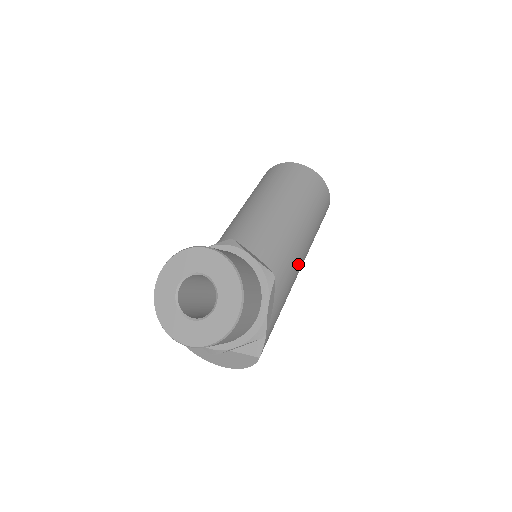
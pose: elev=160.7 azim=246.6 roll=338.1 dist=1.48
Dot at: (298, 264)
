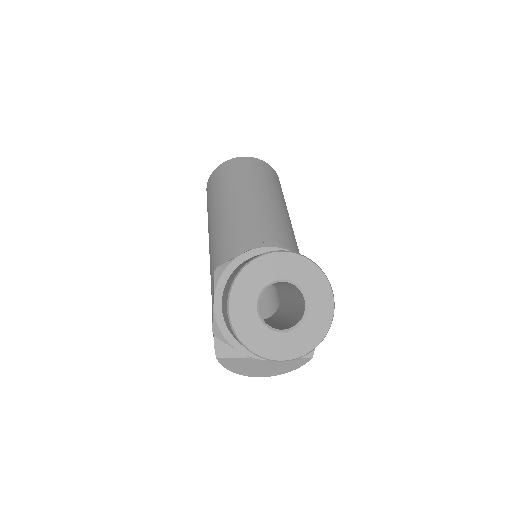
Dot at: occluded
